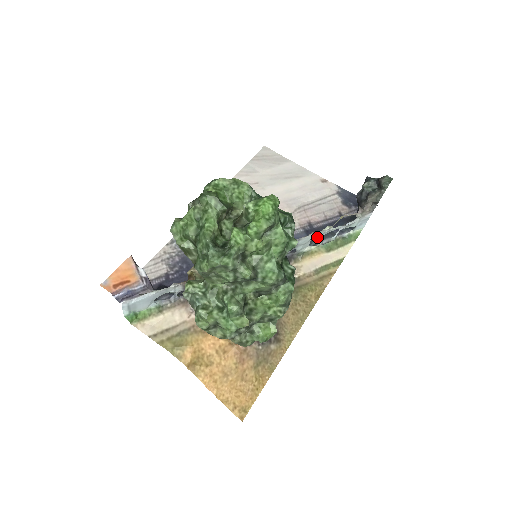
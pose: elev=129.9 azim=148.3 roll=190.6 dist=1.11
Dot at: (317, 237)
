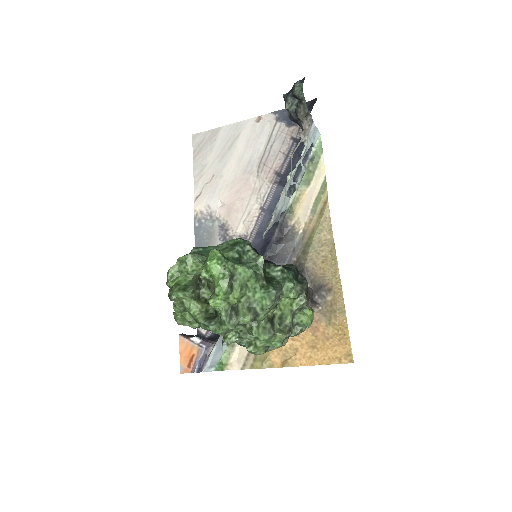
Dot at: occluded
